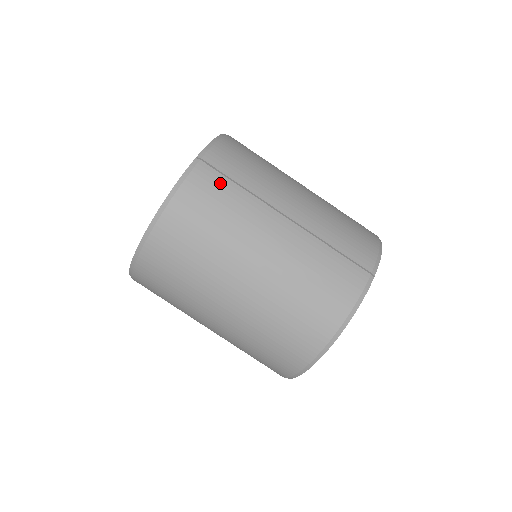
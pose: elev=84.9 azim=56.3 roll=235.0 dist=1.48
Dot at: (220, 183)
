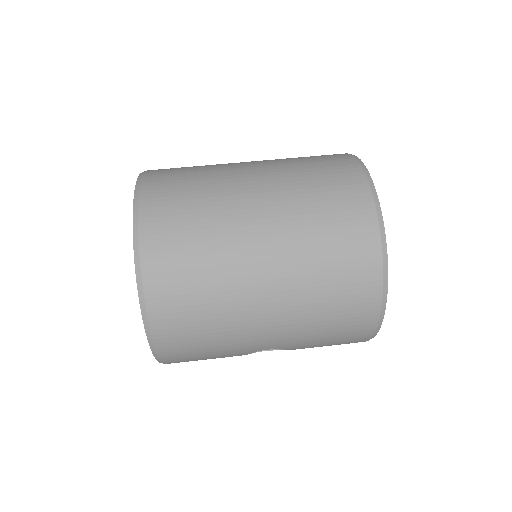
Dot at: (172, 196)
